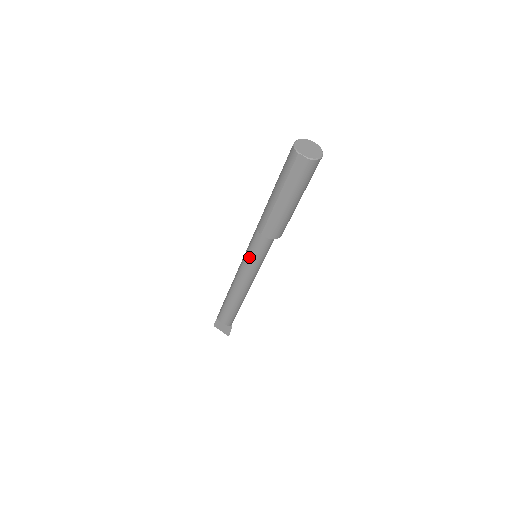
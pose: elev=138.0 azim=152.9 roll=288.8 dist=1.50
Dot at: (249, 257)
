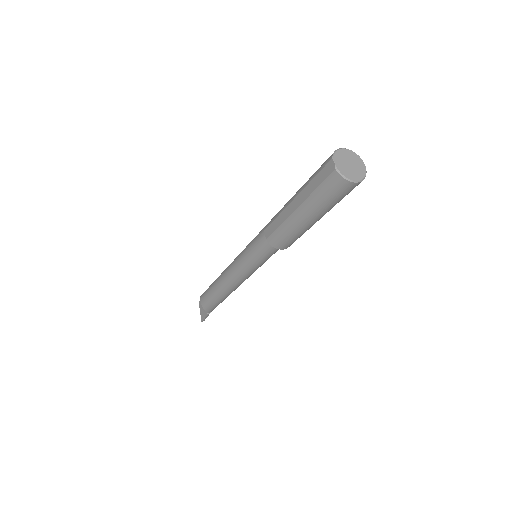
Dot at: (246, 249)
